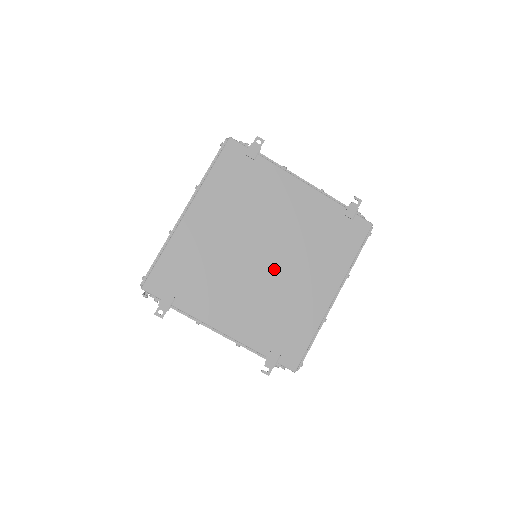
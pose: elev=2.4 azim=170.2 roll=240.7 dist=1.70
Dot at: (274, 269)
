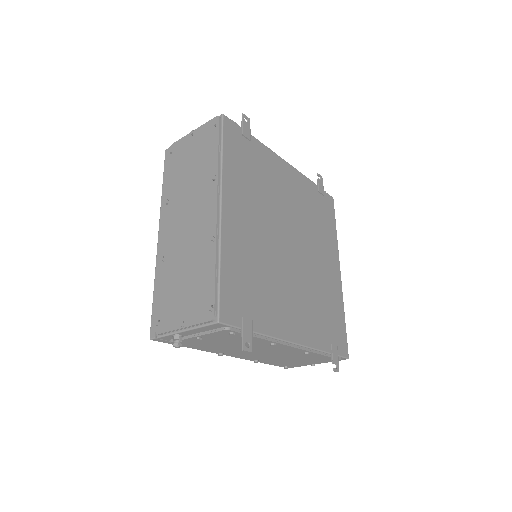
Dot at: (302, 257)
